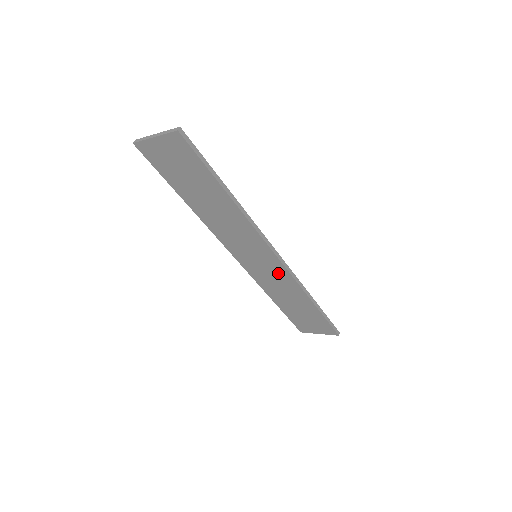
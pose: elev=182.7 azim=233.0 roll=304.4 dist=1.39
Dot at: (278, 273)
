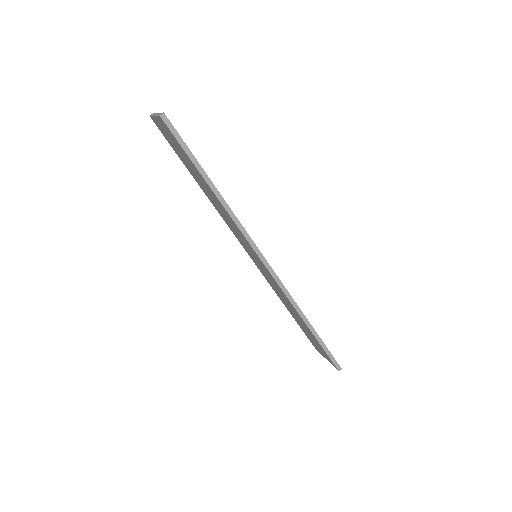
Dot at: (273, 281)
